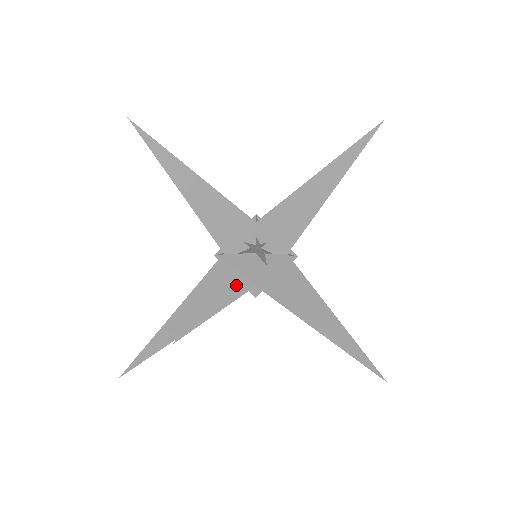
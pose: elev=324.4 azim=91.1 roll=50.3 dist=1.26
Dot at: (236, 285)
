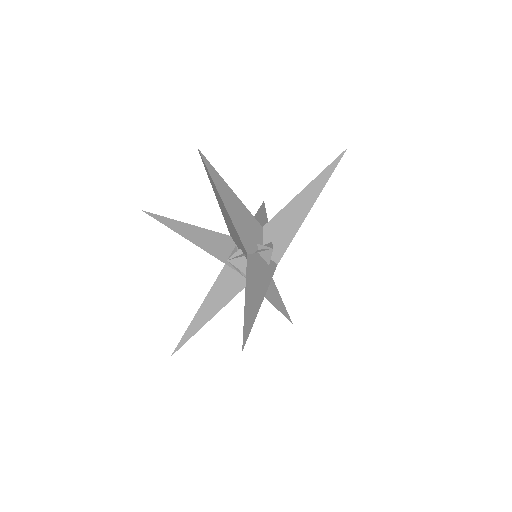
Dot at: occluded
